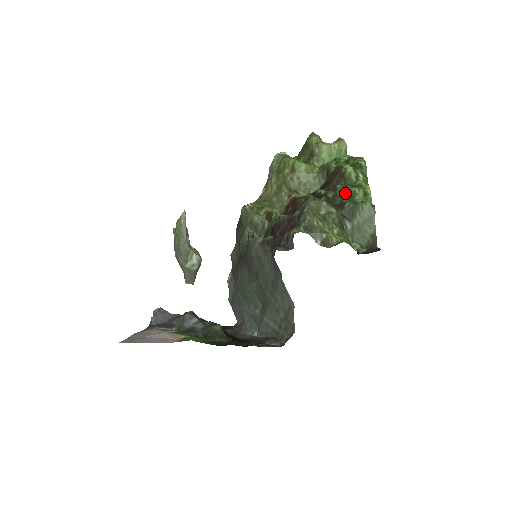
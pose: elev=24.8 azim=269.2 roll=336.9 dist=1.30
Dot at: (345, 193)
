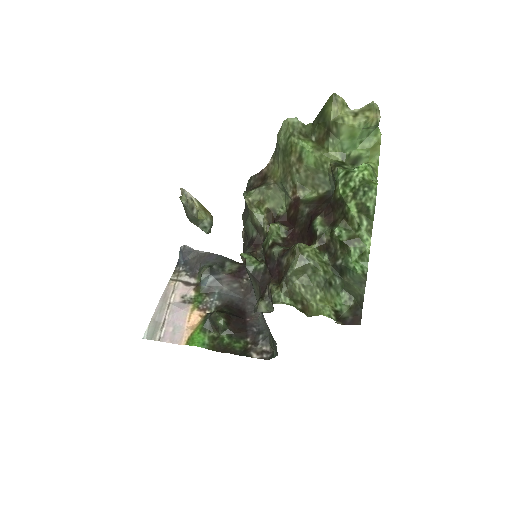
Dot at: (340, 246)
